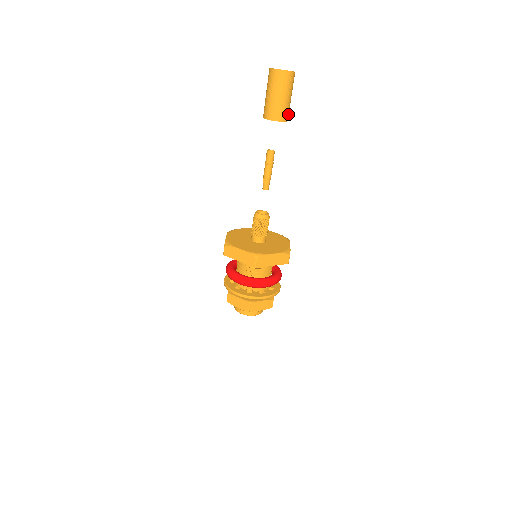
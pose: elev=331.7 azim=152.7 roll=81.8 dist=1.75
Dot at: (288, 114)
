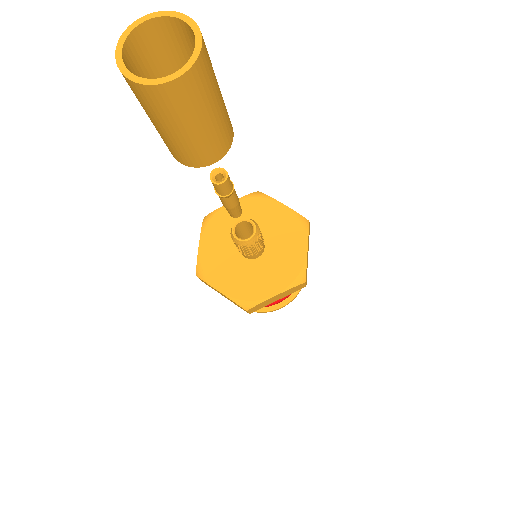
Dot at: (226, 133)
